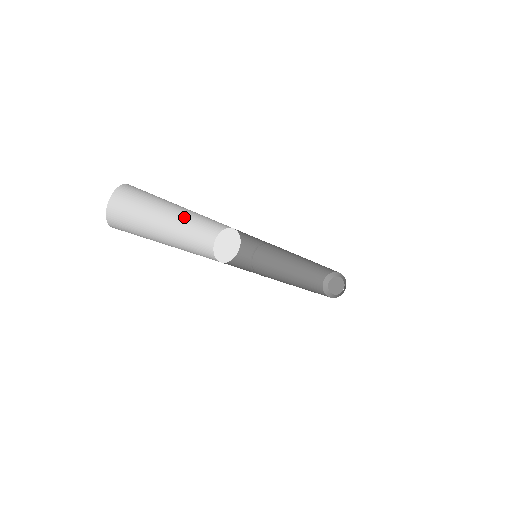
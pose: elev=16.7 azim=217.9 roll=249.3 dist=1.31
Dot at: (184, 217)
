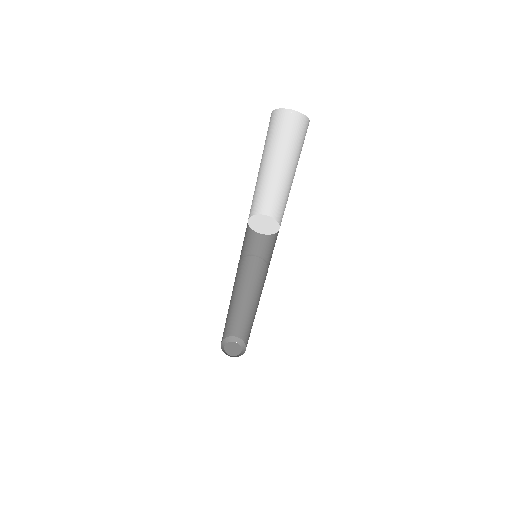
Dot at: (263, 177)
